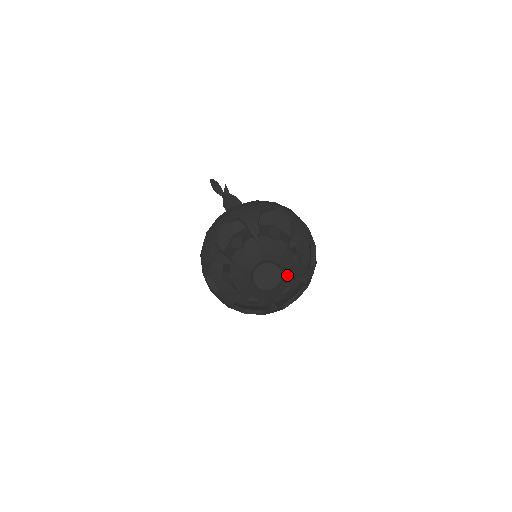
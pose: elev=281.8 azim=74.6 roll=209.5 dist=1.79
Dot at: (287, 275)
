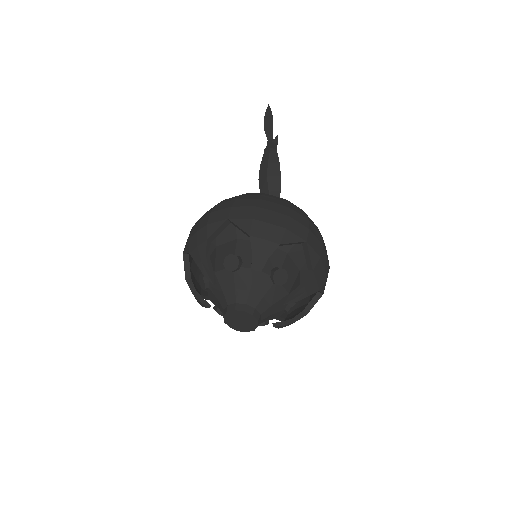
Dot at: (267, 320)
